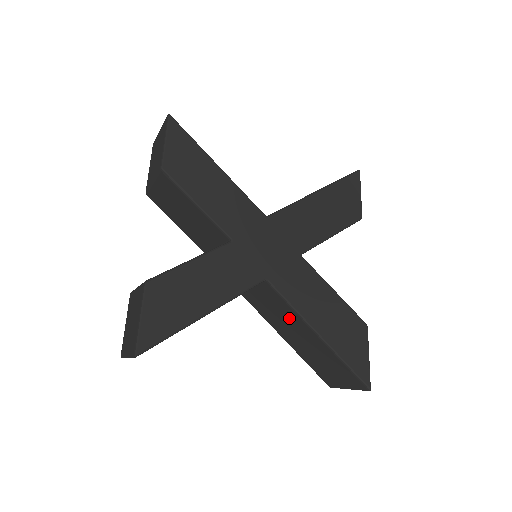
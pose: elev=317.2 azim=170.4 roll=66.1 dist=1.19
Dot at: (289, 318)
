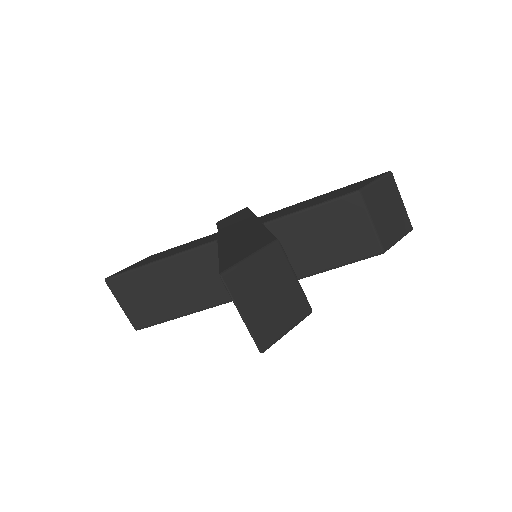
Dot at: occluded
